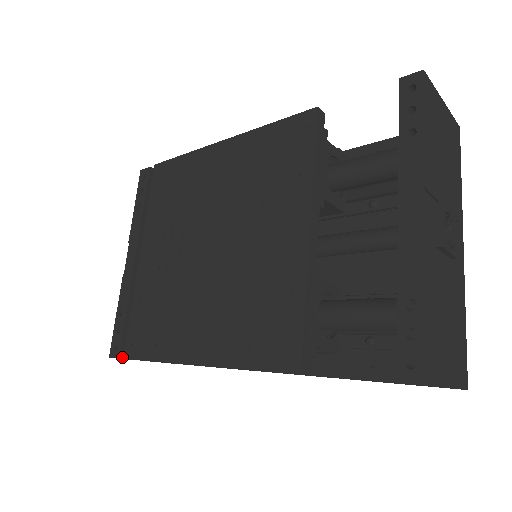
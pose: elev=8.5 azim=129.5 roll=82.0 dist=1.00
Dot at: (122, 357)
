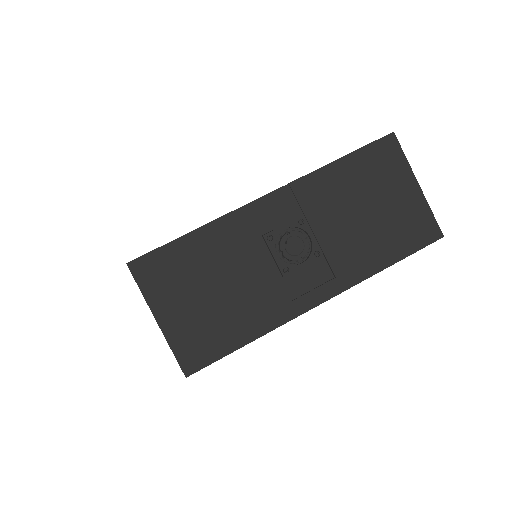
Dot at: occluded
